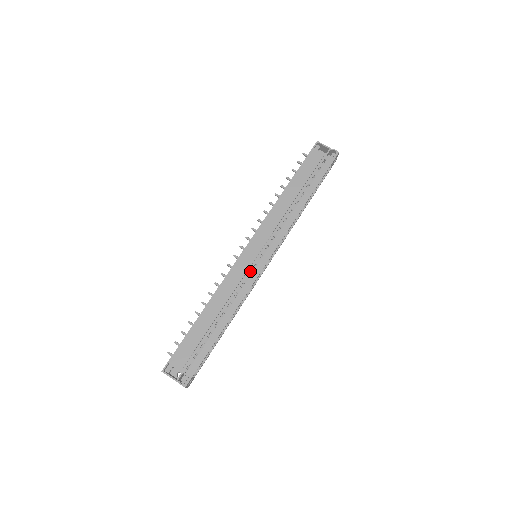
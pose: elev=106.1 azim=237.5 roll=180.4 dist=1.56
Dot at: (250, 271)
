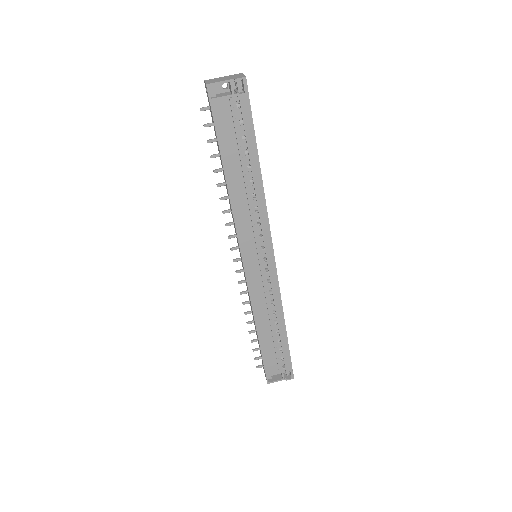
Dot at: (266, 278)
